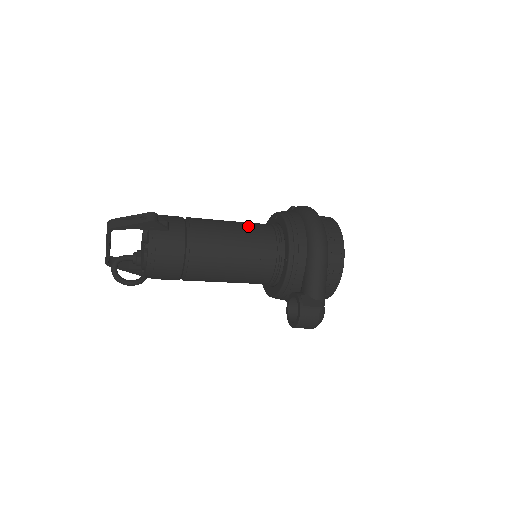
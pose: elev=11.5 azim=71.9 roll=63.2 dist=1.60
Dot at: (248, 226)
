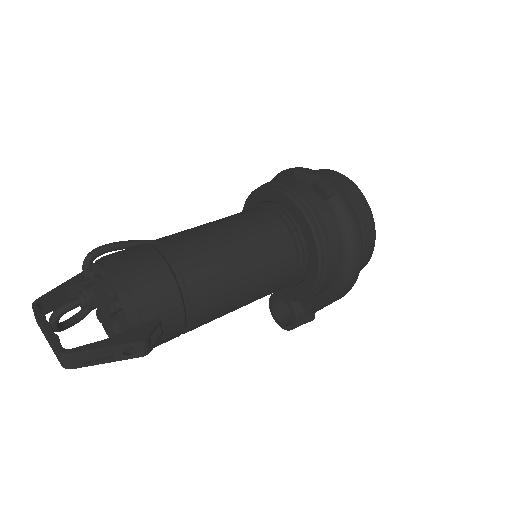
Dot at: (267, 265)
